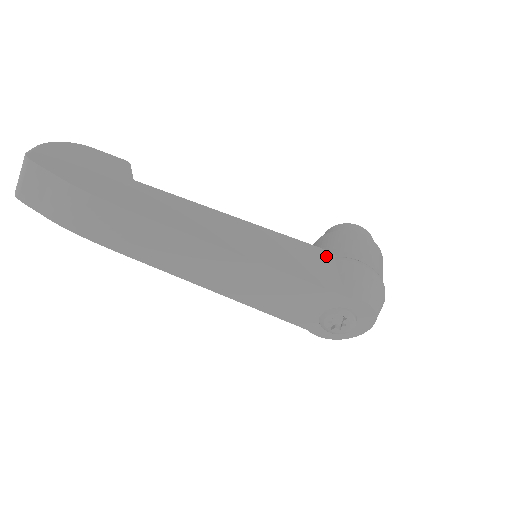
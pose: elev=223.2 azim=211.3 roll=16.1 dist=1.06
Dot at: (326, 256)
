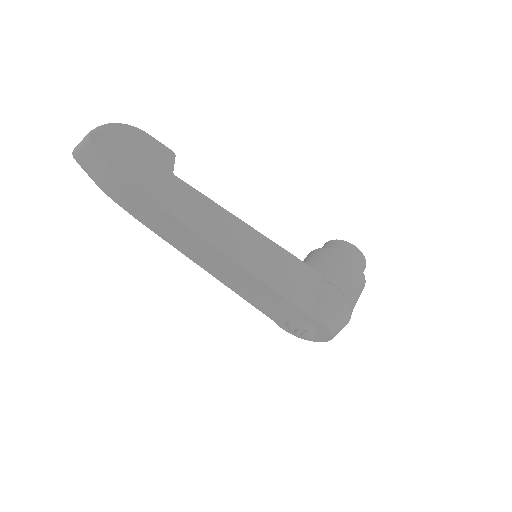
Dot at: (313, 277)
